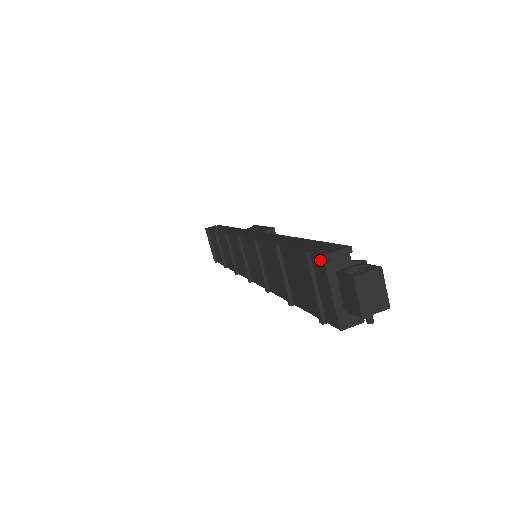
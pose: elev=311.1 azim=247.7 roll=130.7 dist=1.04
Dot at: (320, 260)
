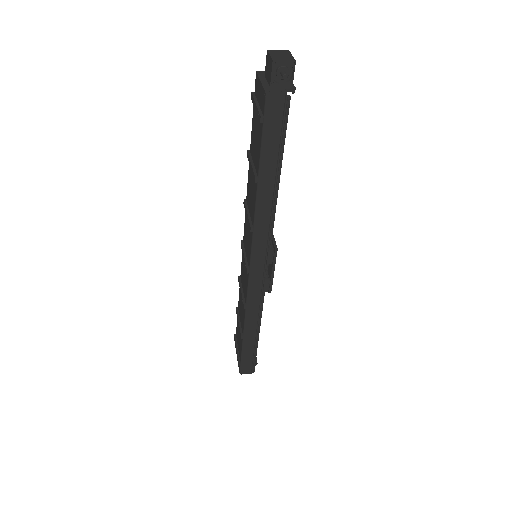
Dot at: (256, 78)
